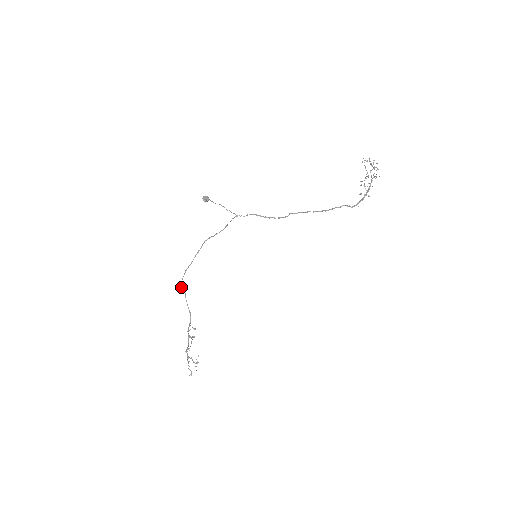
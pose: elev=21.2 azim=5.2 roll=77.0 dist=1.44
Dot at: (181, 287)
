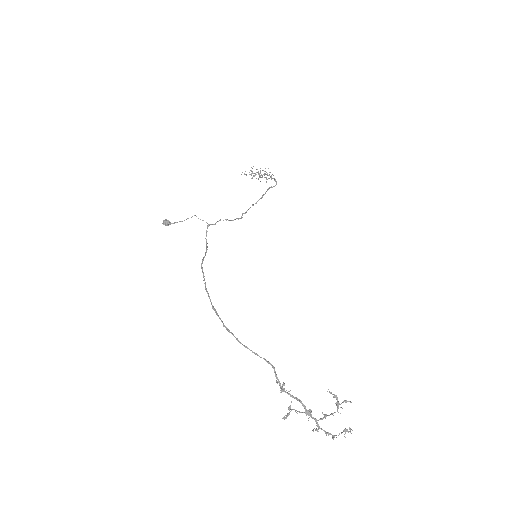
Dot at: (226, 329)
